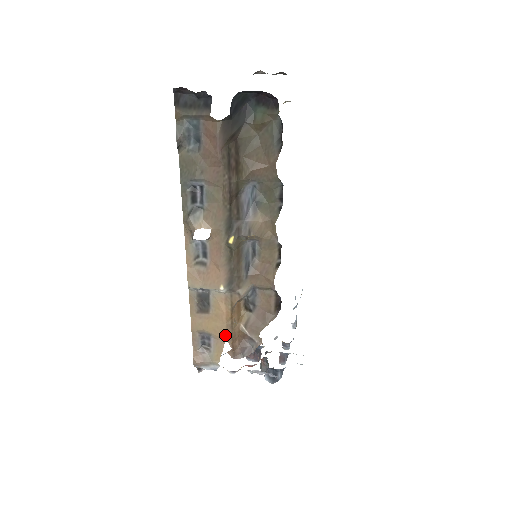
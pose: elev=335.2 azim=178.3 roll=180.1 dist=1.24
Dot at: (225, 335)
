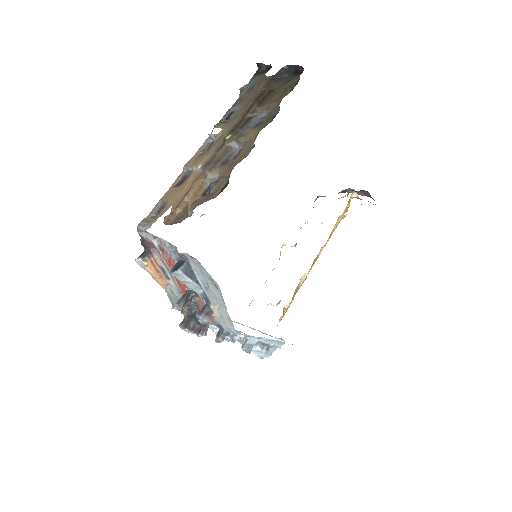
Dot at: (174, 202)
